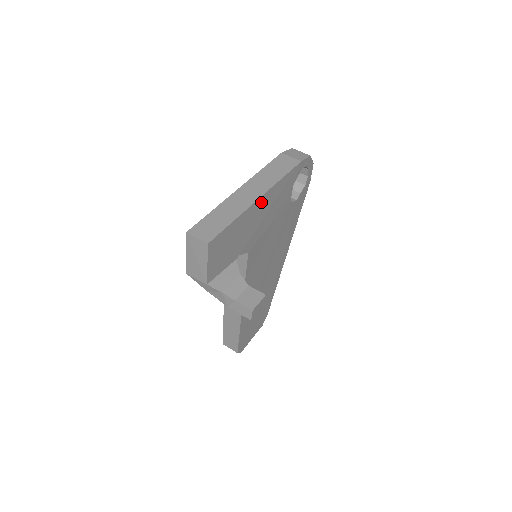
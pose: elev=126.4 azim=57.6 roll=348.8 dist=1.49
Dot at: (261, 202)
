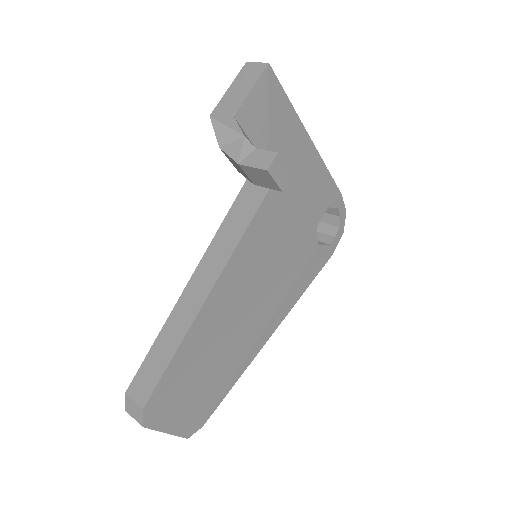
Dot at: (308, 148)
